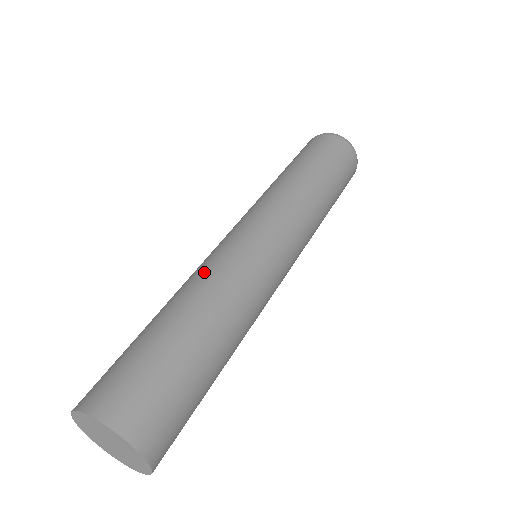
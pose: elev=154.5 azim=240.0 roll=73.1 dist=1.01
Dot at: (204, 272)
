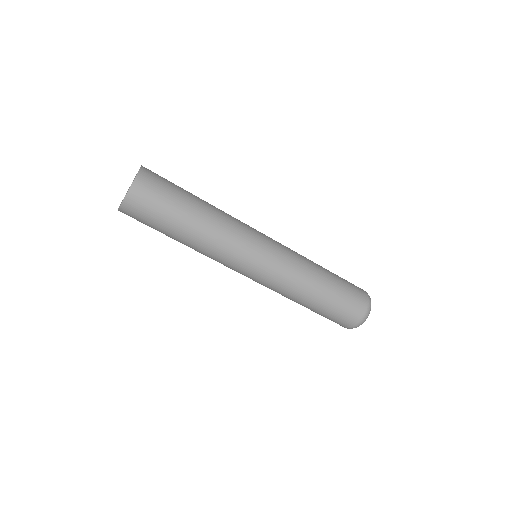
Dot at: occluded
